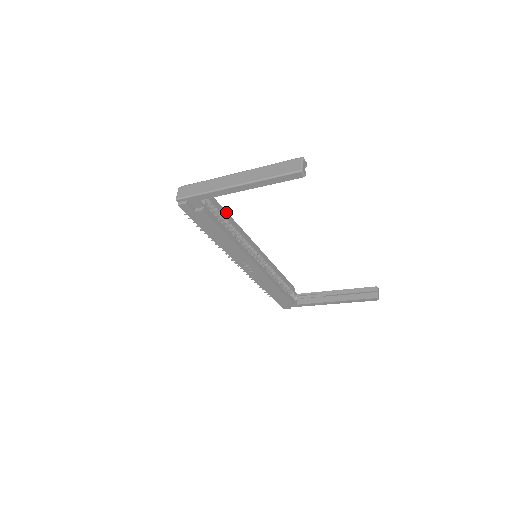
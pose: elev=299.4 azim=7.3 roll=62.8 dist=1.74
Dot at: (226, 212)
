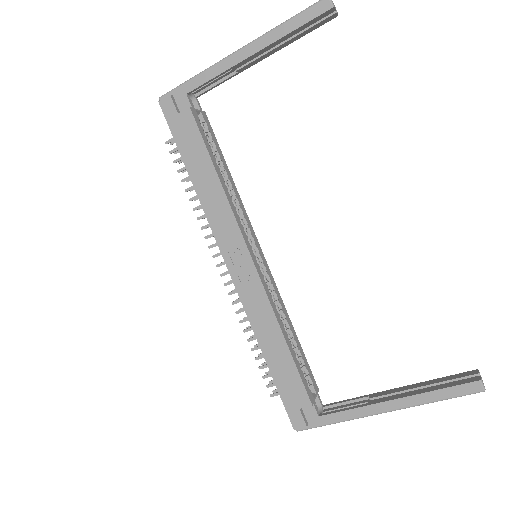
Dot at: (224, 159)
